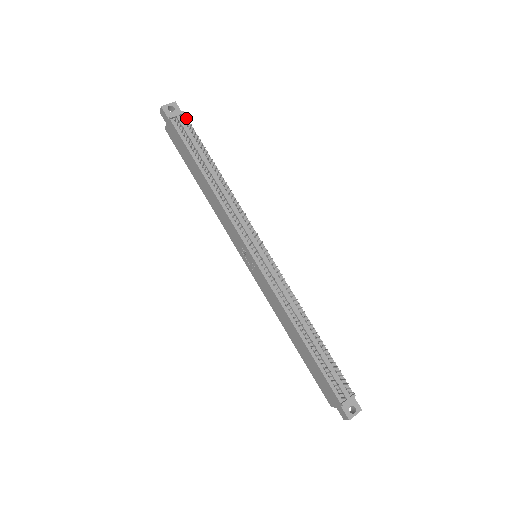
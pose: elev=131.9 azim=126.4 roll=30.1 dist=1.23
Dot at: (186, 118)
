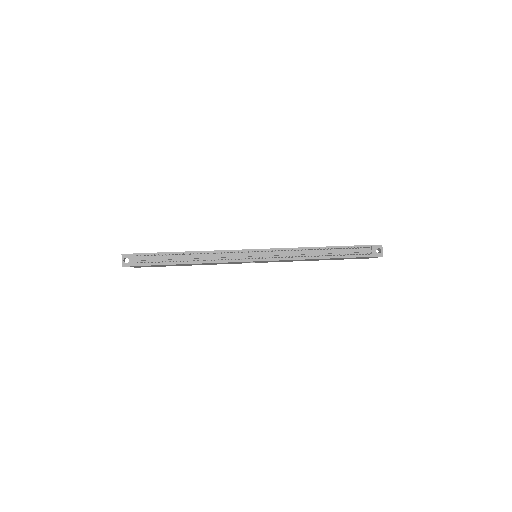
Dot at: (140, 256)
